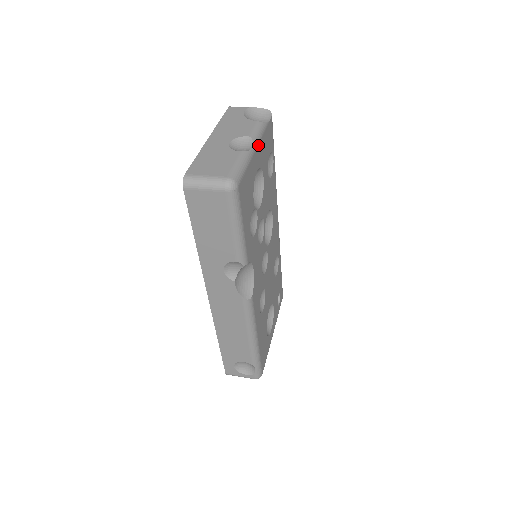
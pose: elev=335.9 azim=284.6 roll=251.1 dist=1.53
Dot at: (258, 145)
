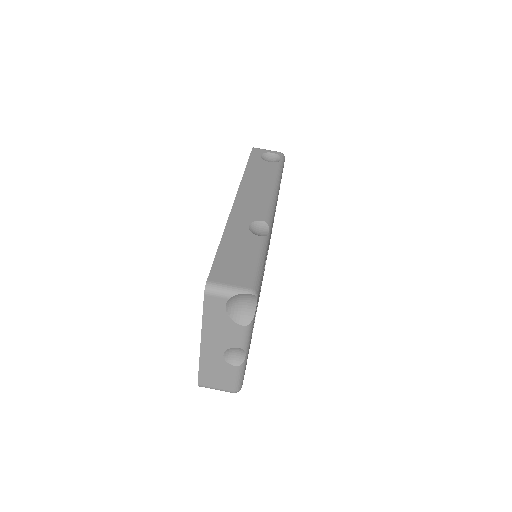
Dot at: occluded
